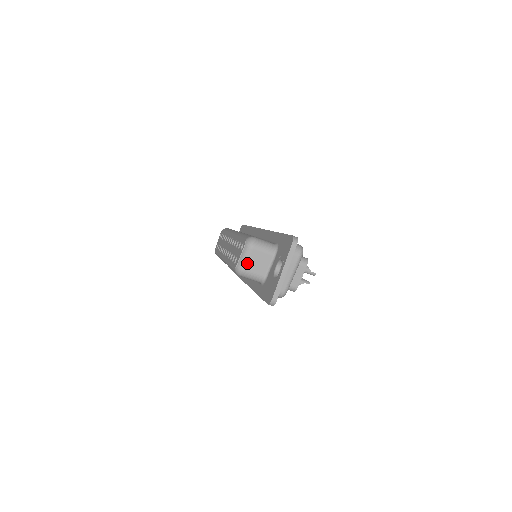
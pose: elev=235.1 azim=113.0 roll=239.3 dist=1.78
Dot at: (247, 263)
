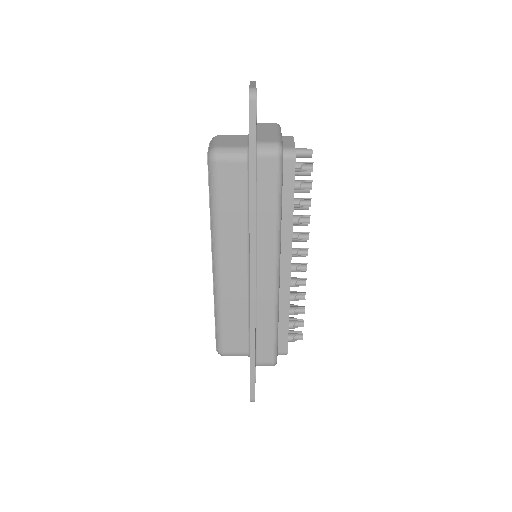
Dot at: (219, 143)
